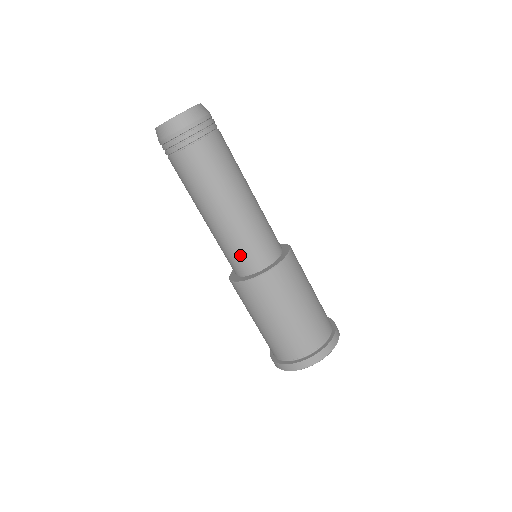
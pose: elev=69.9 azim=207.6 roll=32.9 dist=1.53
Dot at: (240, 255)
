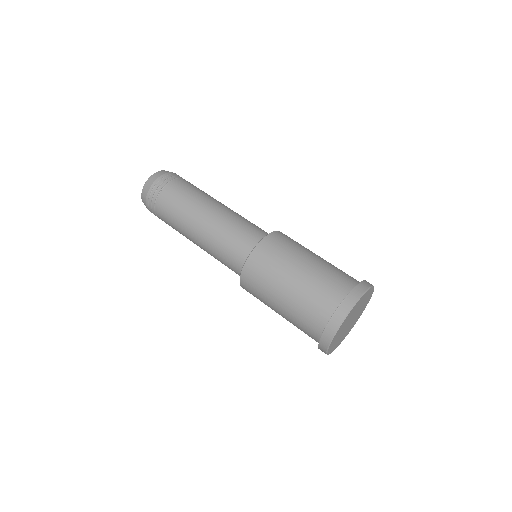
Dot at: (235, 243)
